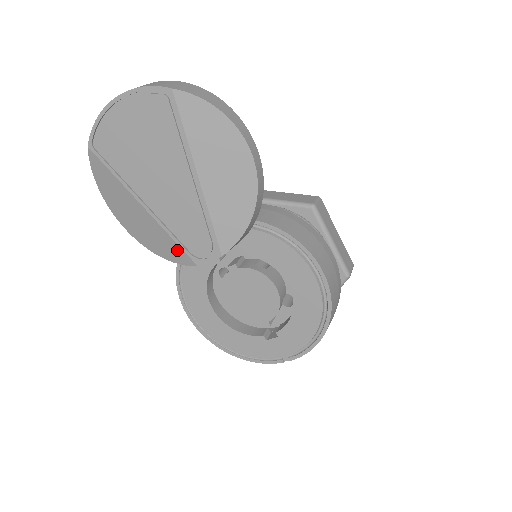
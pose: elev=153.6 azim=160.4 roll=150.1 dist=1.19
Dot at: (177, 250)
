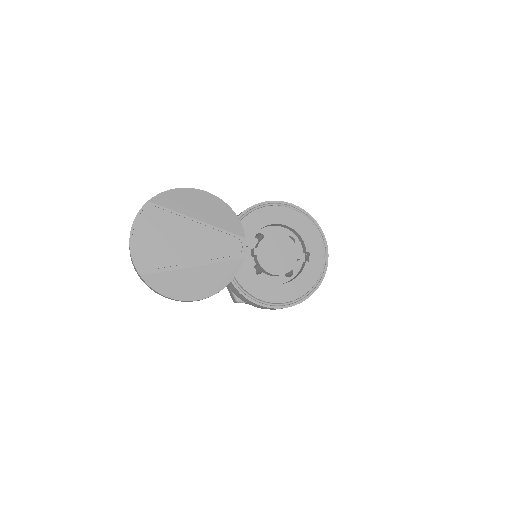
Dot at: (228, 266)
